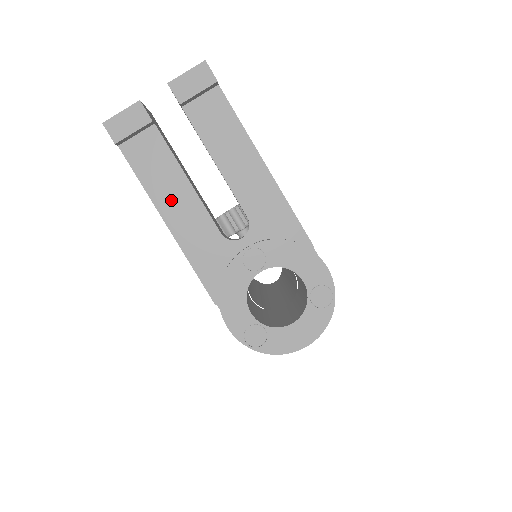
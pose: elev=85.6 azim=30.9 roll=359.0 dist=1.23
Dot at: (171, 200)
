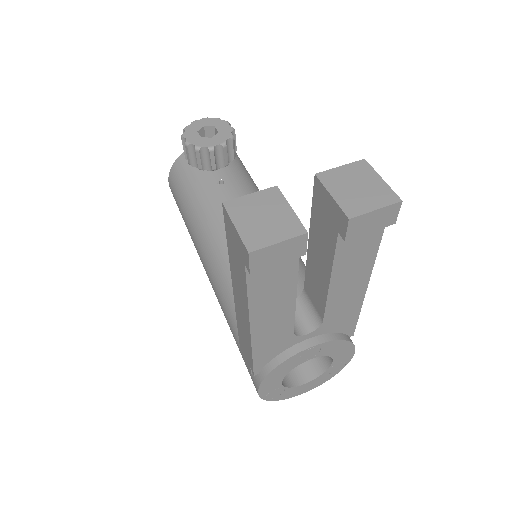
Dot at: (268, 311)
